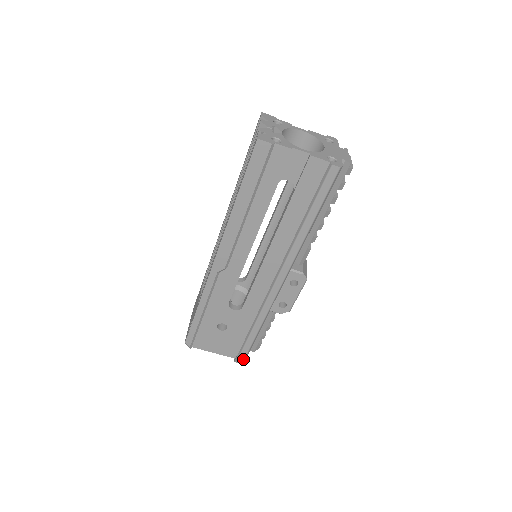
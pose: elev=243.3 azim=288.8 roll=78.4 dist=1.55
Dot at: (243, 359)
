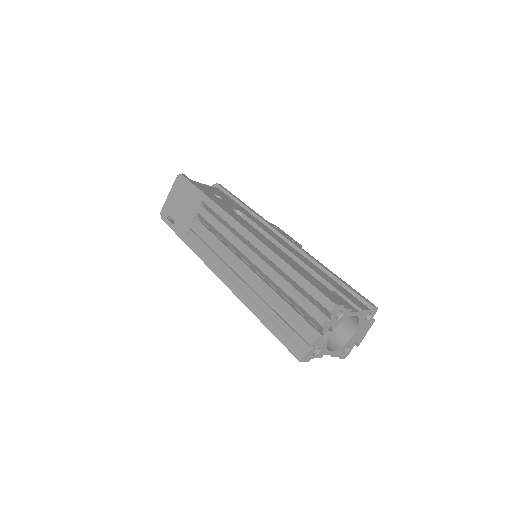
Dot at: occluded
